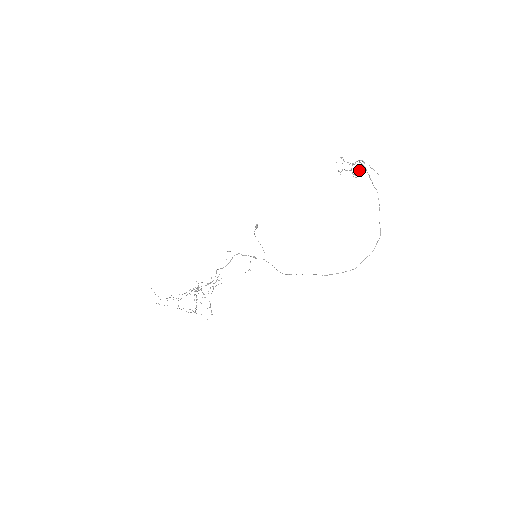
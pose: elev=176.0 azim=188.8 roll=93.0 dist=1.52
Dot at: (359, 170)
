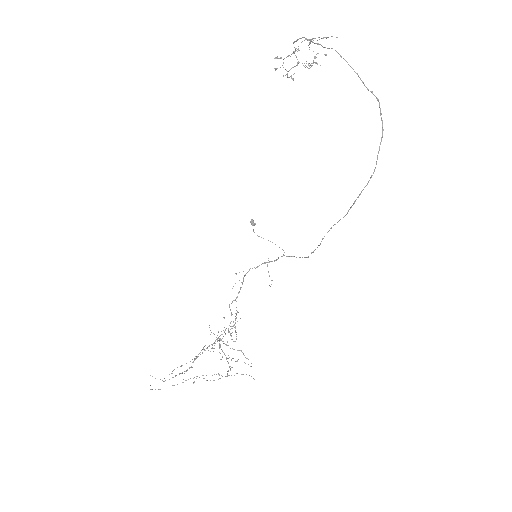
Dot at: (315, 57)
